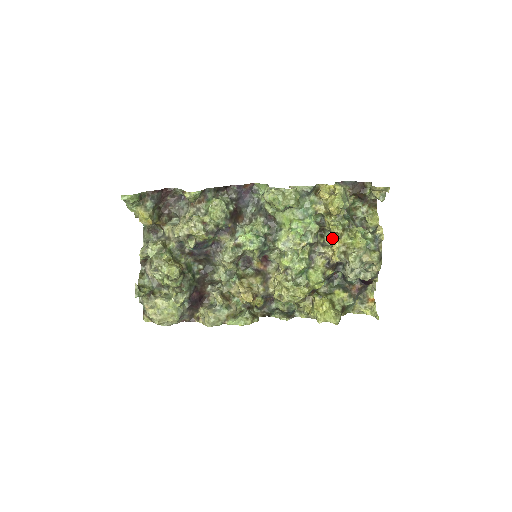
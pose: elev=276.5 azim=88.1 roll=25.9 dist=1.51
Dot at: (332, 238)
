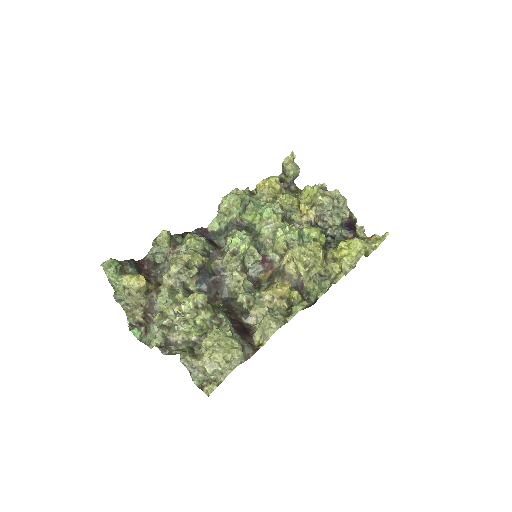
Dot at: (296, 215)
